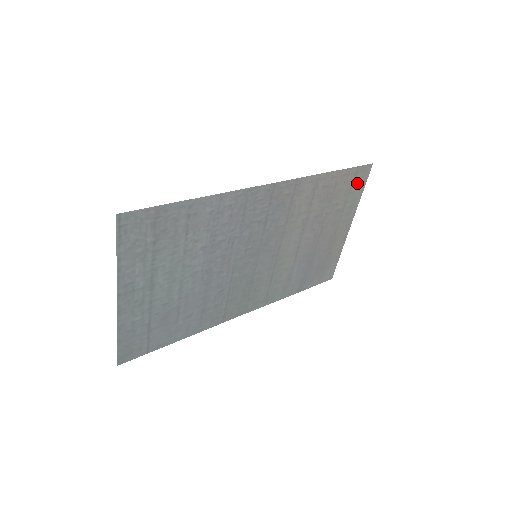
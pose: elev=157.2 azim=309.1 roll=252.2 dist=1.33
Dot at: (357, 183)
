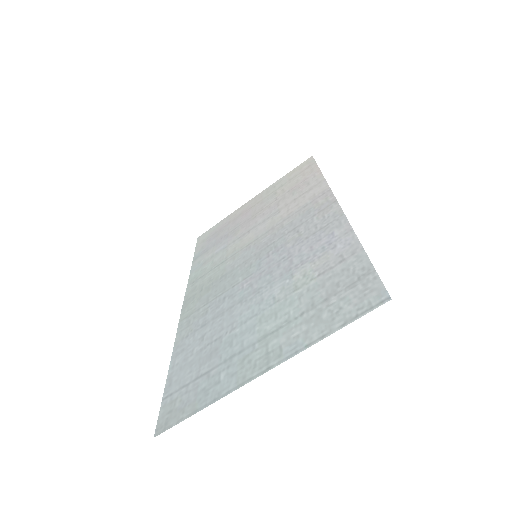
Dot at: (297, 171)
